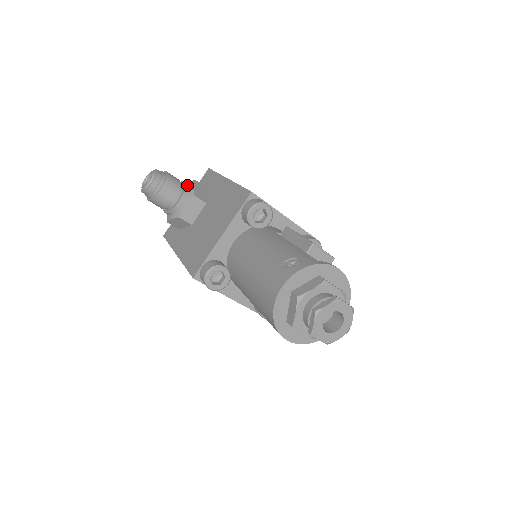
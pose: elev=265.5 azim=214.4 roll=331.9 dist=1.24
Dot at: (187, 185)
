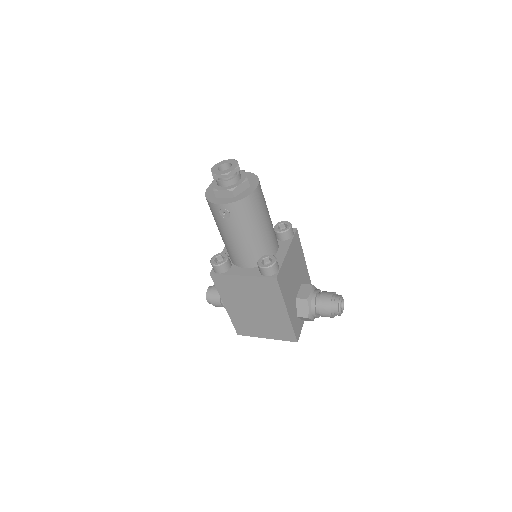
Dot at: occluded
